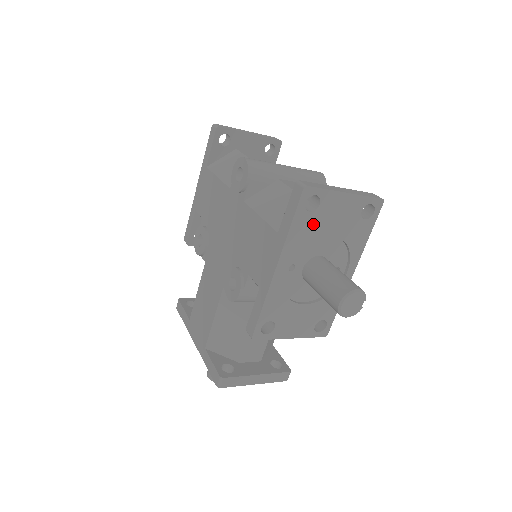
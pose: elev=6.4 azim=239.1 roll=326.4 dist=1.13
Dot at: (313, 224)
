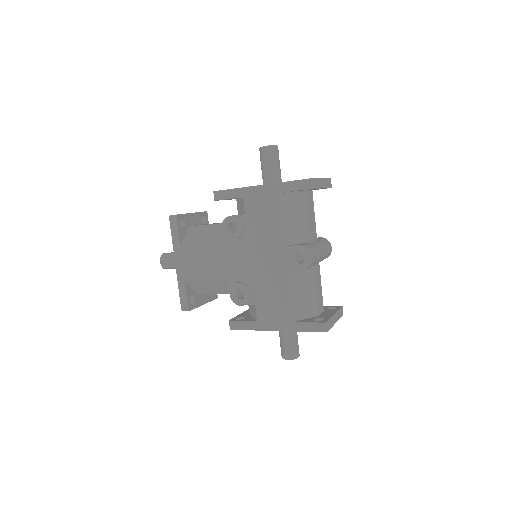
Dot at: occluded
